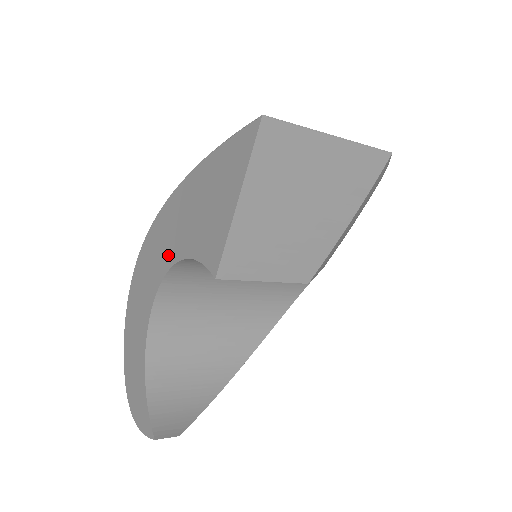
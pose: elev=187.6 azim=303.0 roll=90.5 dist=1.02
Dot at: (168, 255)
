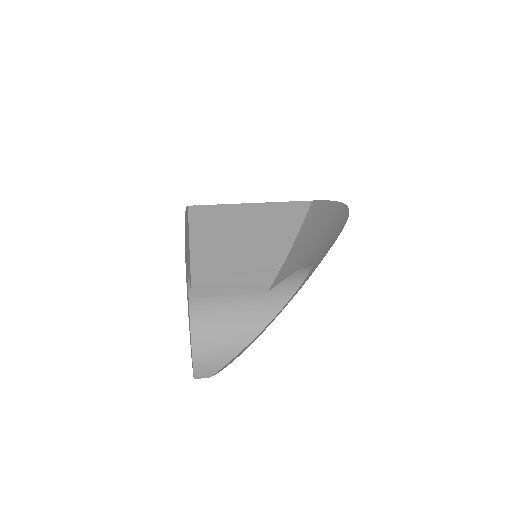
Dot at: occluded
